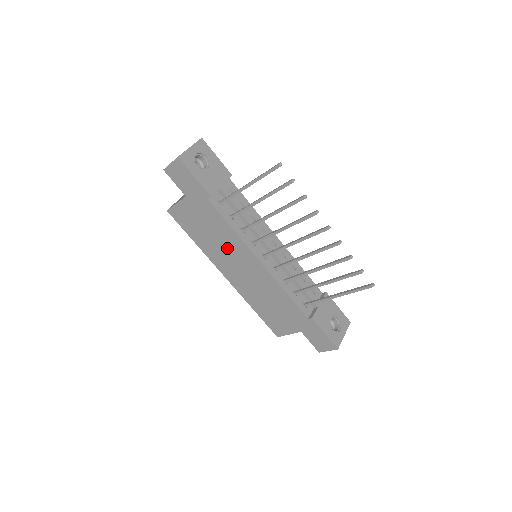
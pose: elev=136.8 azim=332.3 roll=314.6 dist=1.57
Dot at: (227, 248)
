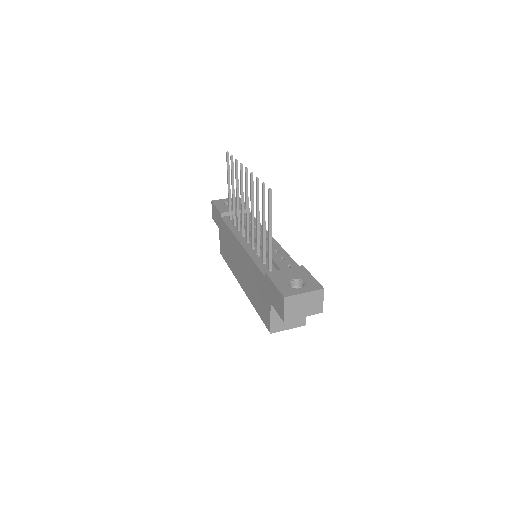
Dot at: (234, 252)
